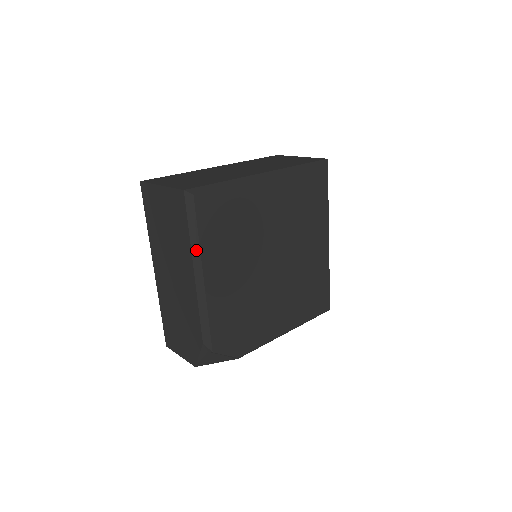
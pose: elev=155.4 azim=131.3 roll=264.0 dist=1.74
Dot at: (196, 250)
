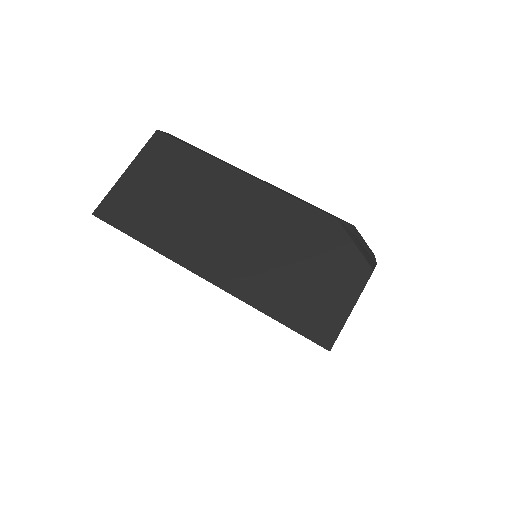
Dot at: (220, 160)
